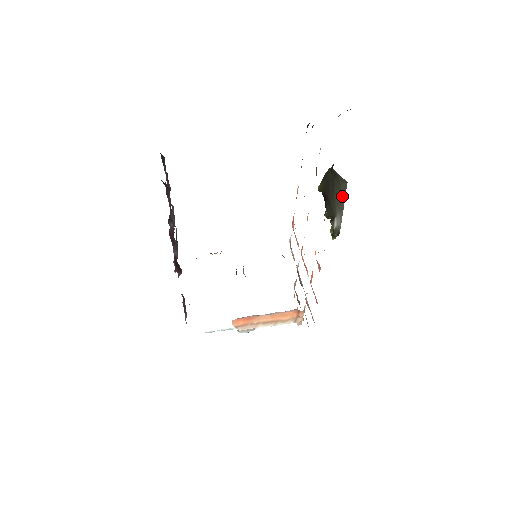
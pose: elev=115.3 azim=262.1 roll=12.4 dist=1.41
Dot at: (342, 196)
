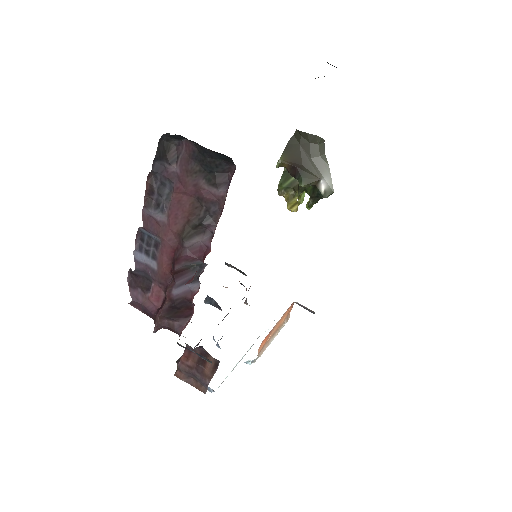
Dot at: (322, 156)
